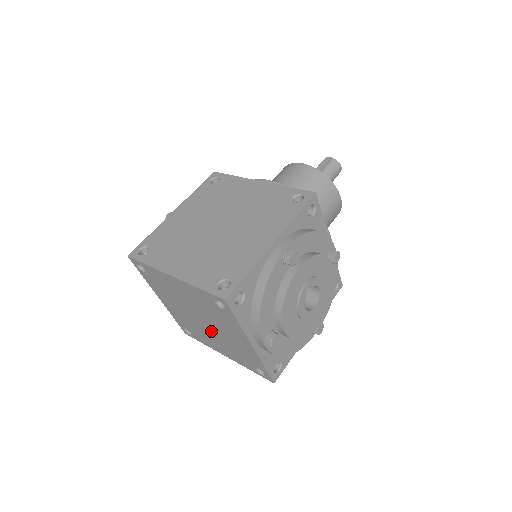
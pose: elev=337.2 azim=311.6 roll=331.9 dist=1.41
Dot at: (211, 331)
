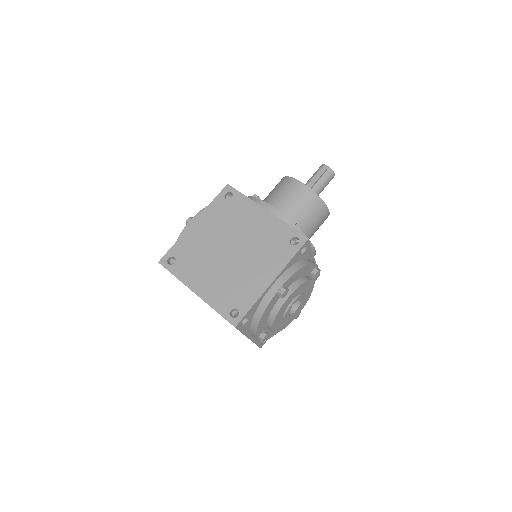
Dot at: occluded
